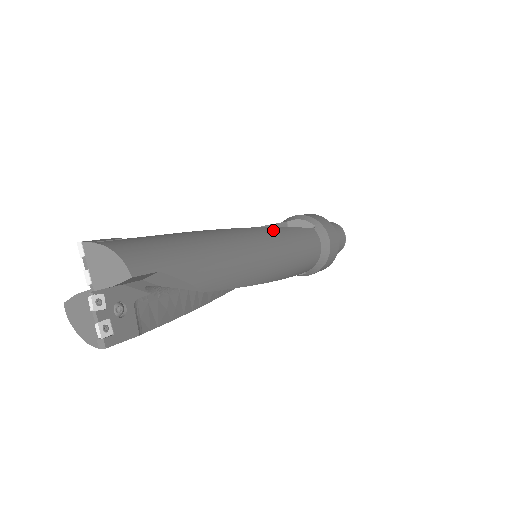
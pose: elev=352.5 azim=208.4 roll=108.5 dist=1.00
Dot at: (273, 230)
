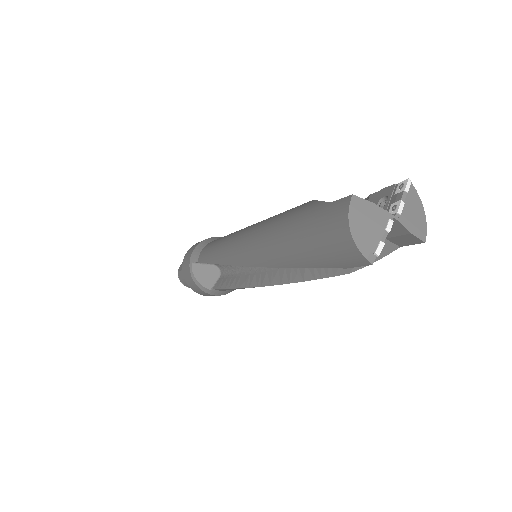
Dot at: occluded
